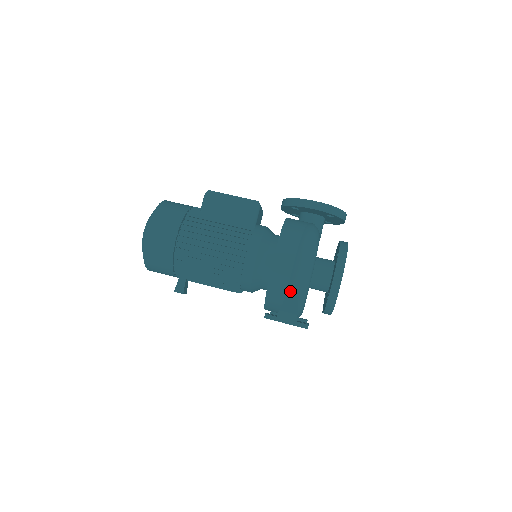
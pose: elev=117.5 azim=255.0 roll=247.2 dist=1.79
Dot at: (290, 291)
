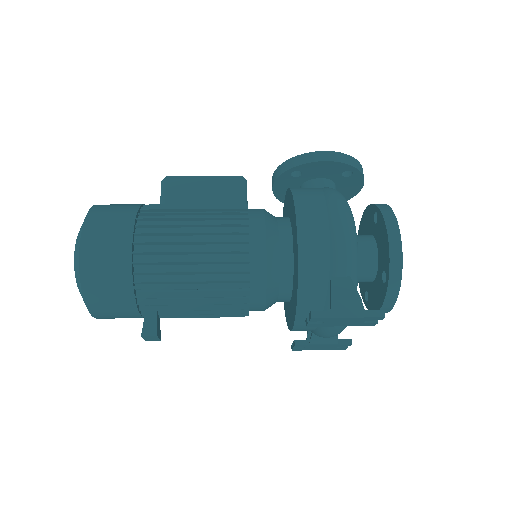
Dot at: (335, 270)
